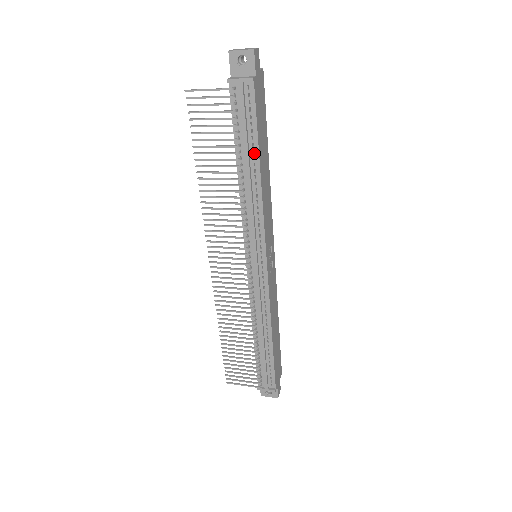
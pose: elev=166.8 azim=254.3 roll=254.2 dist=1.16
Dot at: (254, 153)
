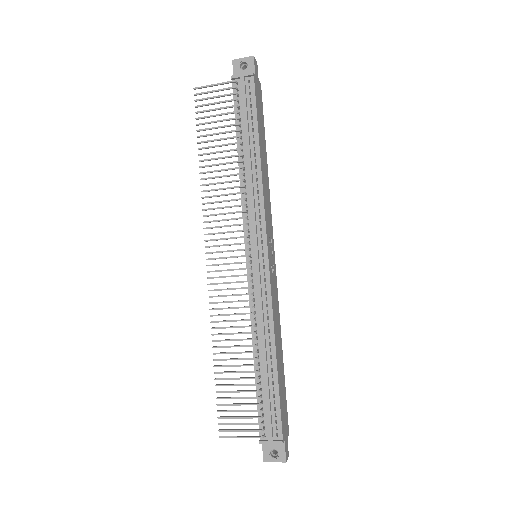
Dot at: (254, 138)
